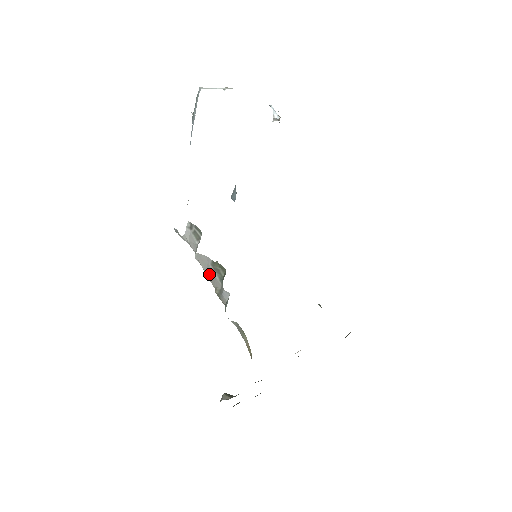
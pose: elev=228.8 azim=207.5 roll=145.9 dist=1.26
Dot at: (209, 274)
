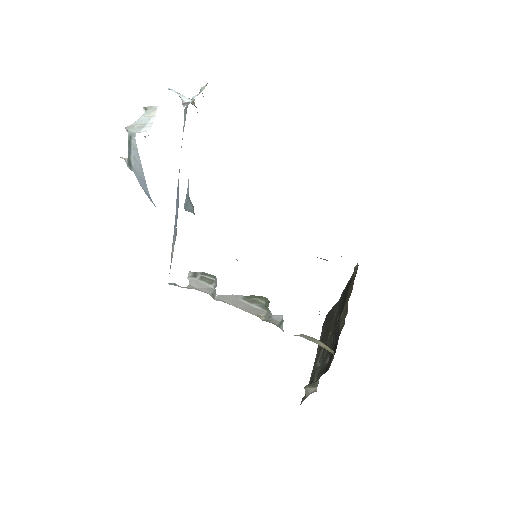
Dot at: (243, 307)
